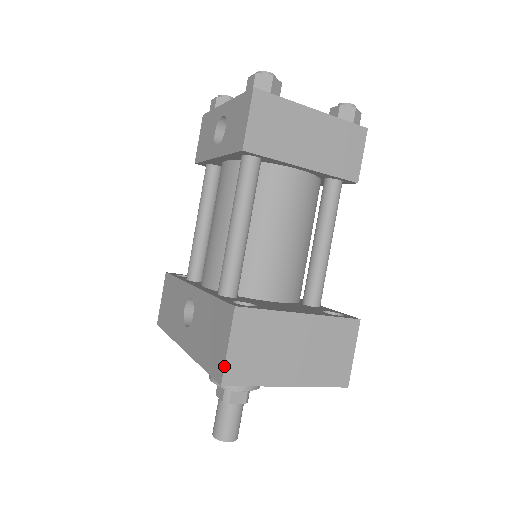
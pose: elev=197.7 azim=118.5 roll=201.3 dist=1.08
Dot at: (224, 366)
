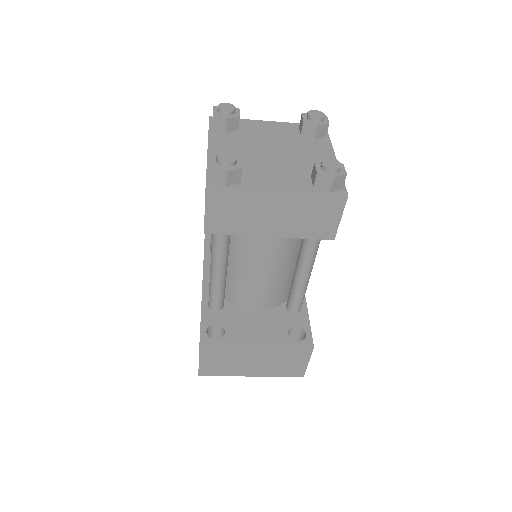
Dot at: (198, 369)
